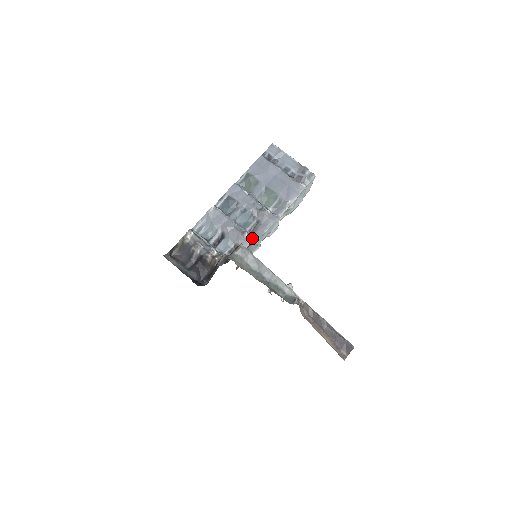
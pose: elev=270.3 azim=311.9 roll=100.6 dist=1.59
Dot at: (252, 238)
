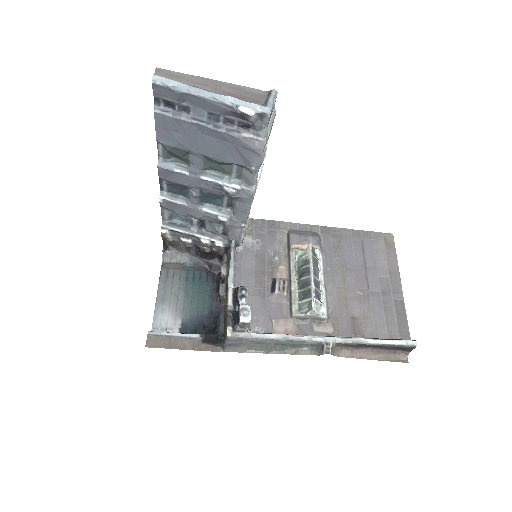
Dot at: (237, 221)
